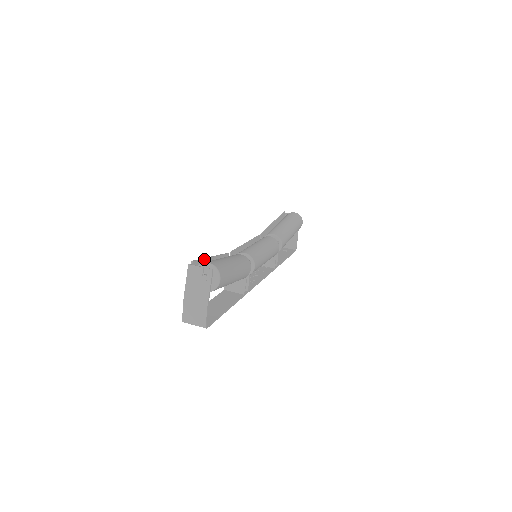
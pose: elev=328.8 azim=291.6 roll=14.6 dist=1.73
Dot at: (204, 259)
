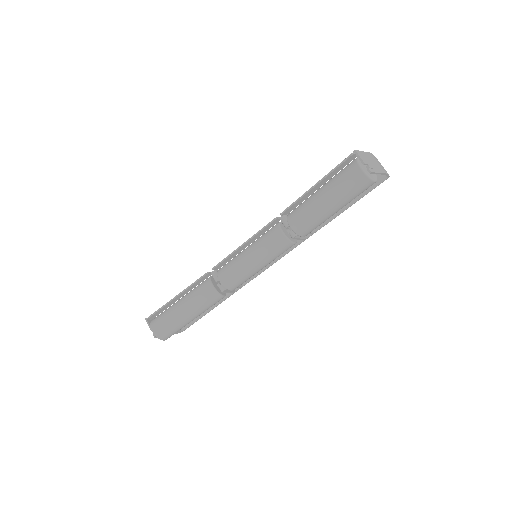
Dot at: (163, 307)
